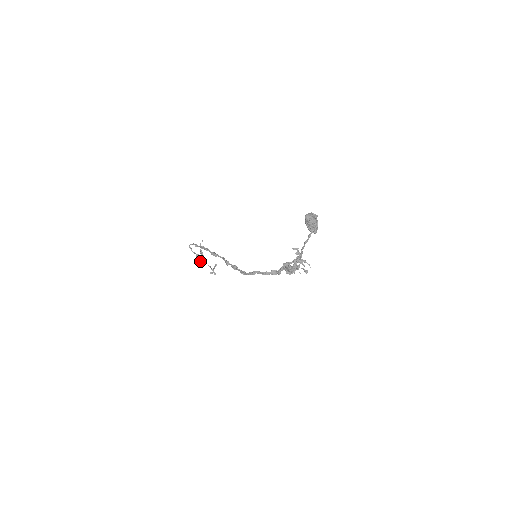
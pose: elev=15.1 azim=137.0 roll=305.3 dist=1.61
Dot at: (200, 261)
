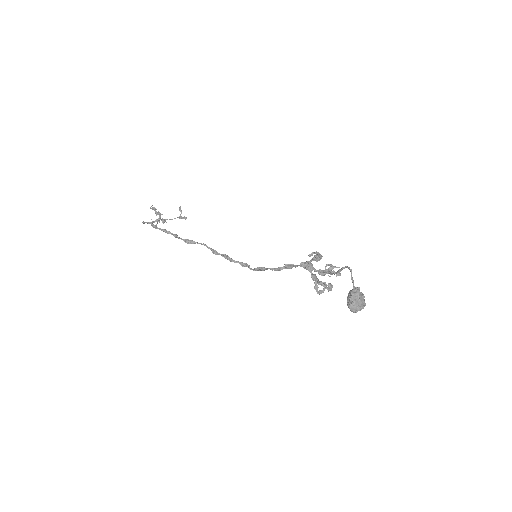
Dot at: (163, 223)
